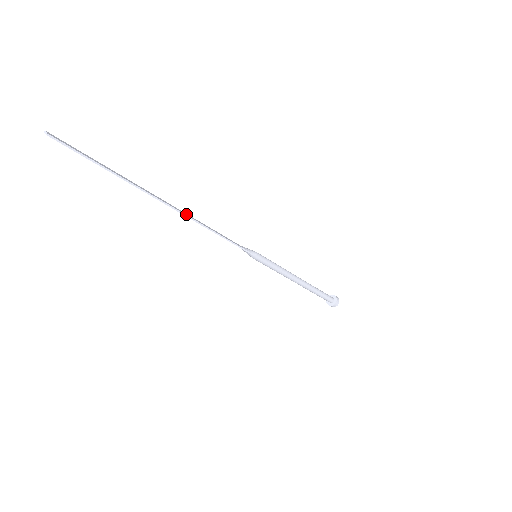
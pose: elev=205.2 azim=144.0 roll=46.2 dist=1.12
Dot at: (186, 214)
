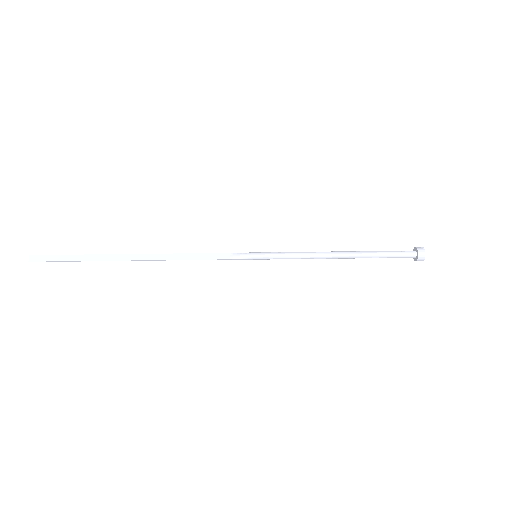
Dot at: (156, 257)
